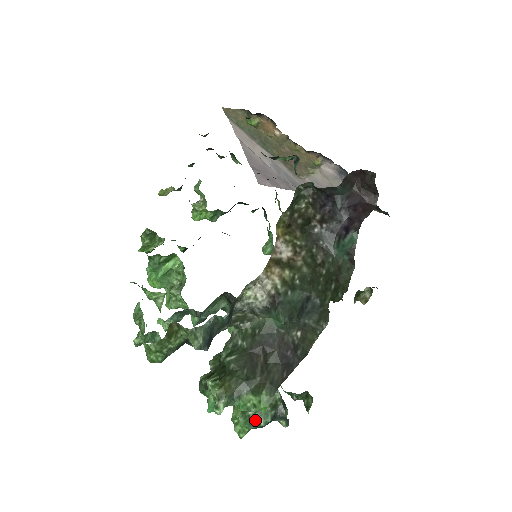
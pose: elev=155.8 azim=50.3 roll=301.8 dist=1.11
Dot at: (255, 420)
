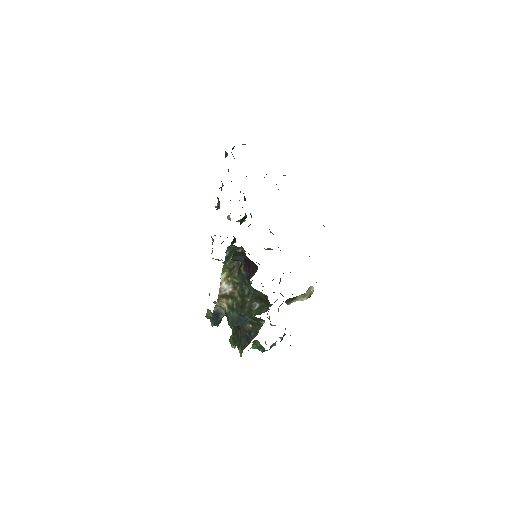
Dot at: (258, 349)
